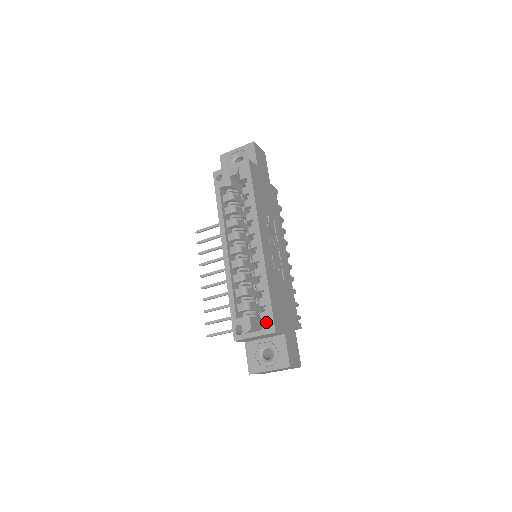
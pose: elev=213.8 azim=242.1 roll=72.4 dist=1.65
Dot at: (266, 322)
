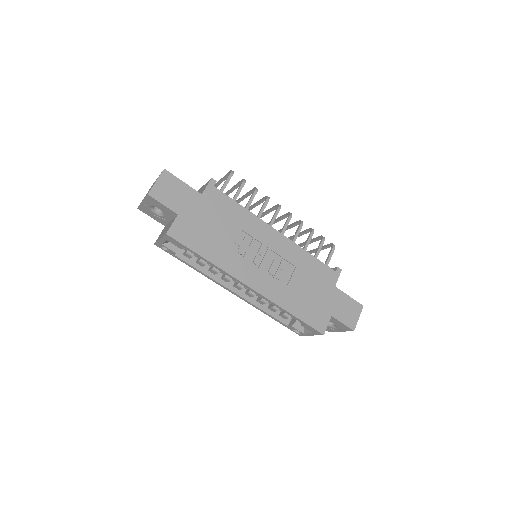
Dot at: (311, 330)
